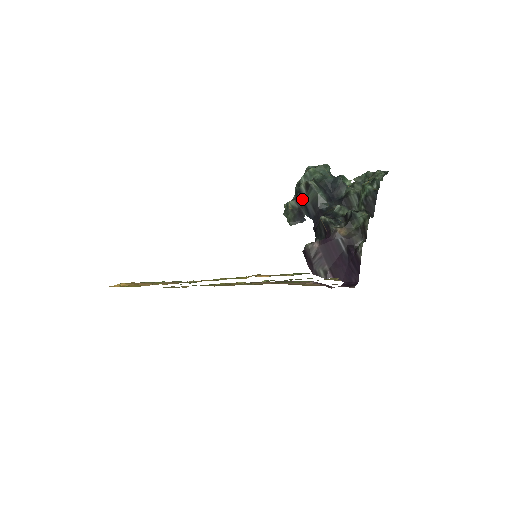
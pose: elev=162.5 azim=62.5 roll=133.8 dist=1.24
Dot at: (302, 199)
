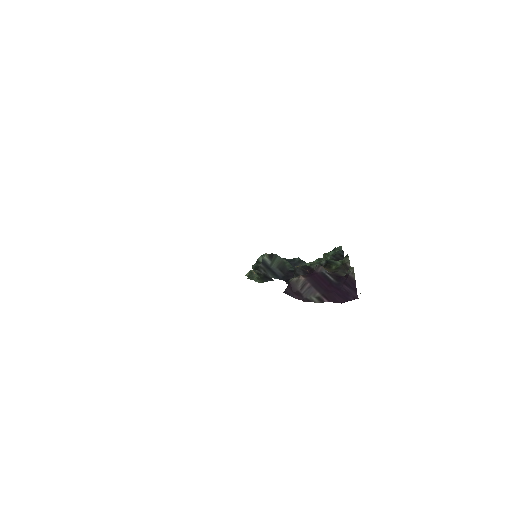
Dot at: (266, 267)
